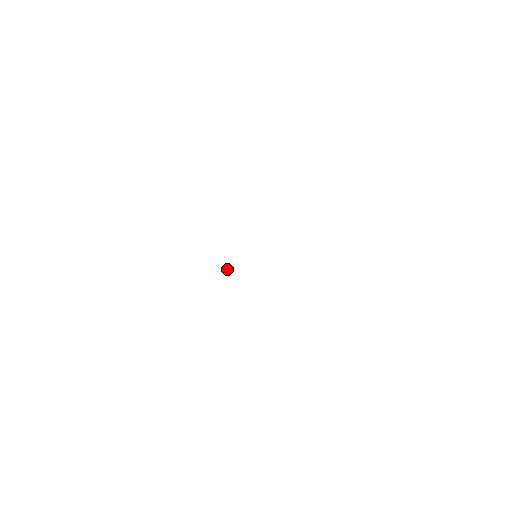
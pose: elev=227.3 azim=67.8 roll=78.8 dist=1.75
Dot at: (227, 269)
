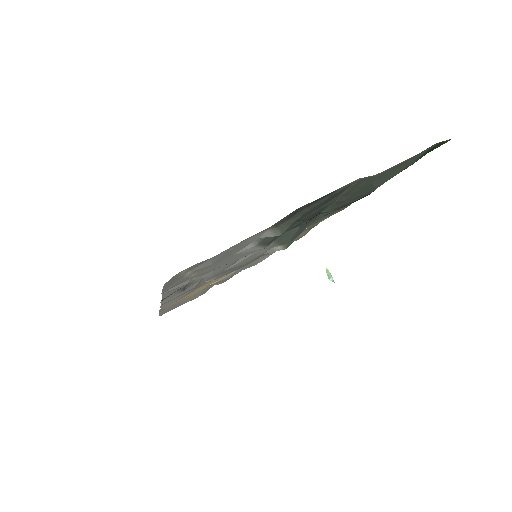
Dot at: (329, 279)
